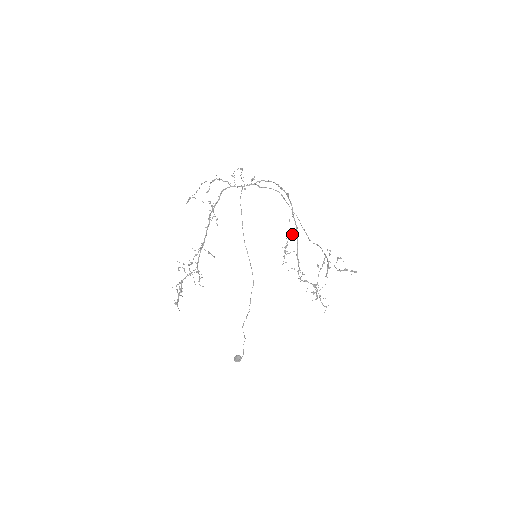
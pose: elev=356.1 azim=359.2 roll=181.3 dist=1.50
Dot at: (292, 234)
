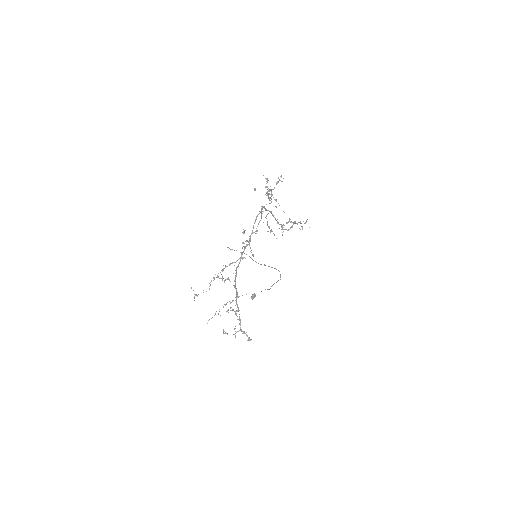
Dot at: occluded
